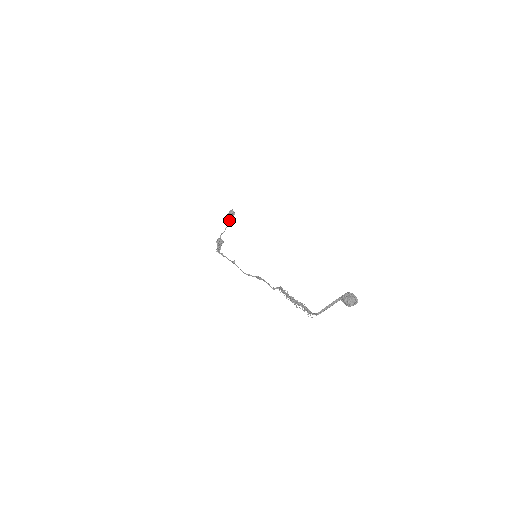
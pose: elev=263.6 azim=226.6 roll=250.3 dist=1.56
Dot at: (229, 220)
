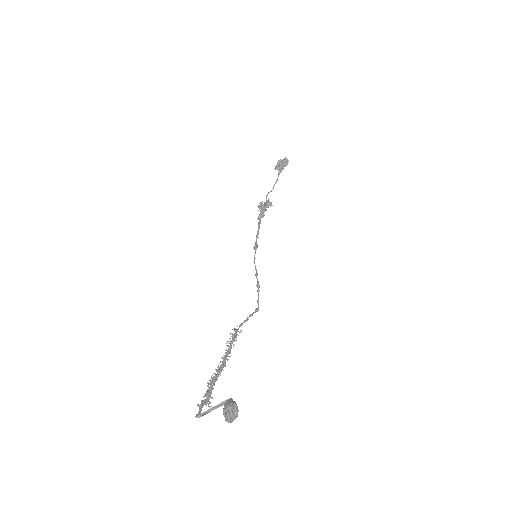
Dot at: (278, 174)
